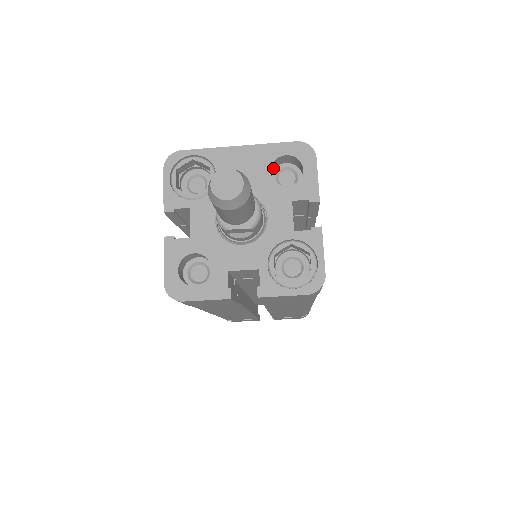
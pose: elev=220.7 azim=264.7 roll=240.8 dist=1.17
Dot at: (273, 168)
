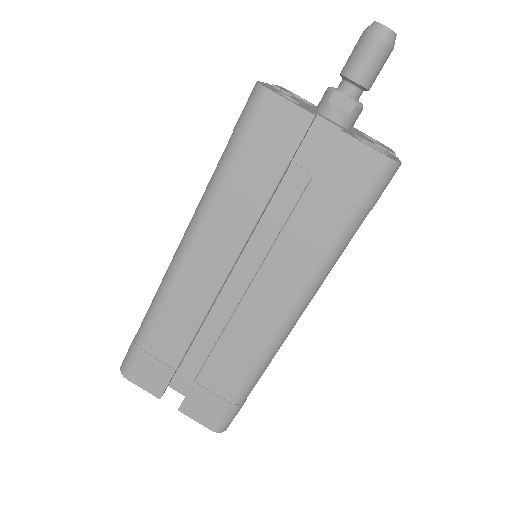
Dot at: occluded
